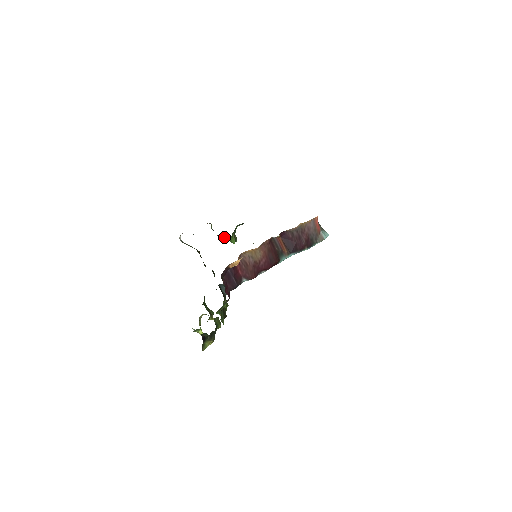
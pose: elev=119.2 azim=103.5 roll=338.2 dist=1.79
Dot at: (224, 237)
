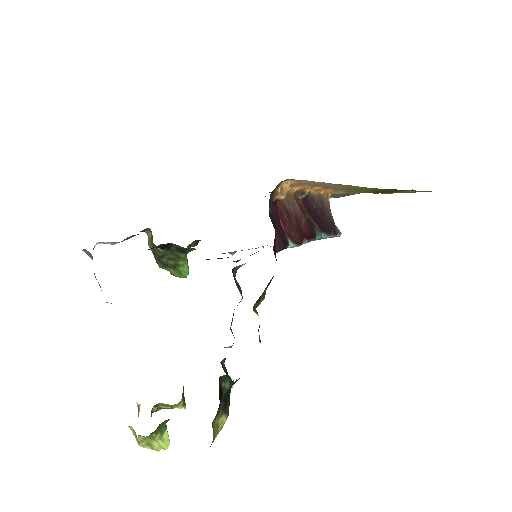
Dot at: (167, 266)
